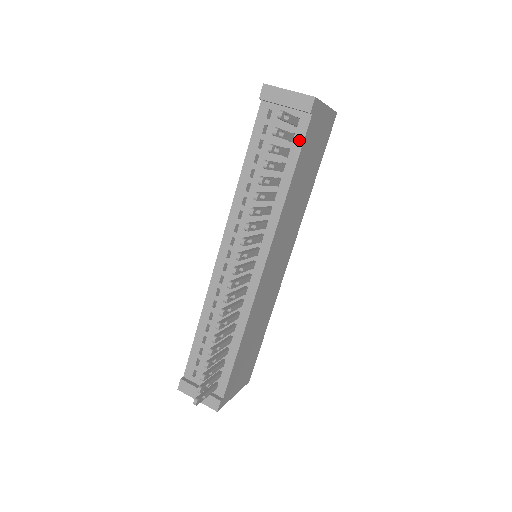
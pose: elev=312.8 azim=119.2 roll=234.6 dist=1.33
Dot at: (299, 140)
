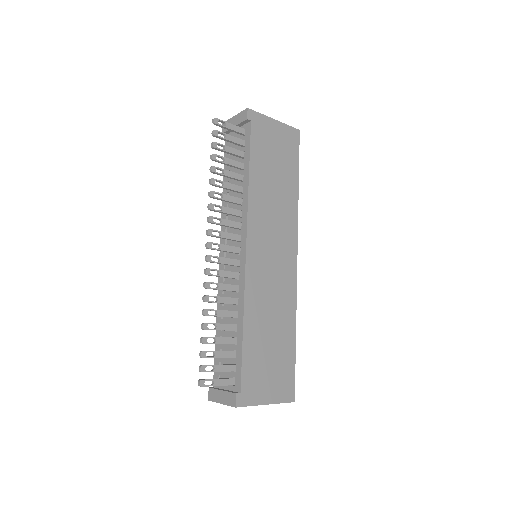
Dot at: (248, 142)
